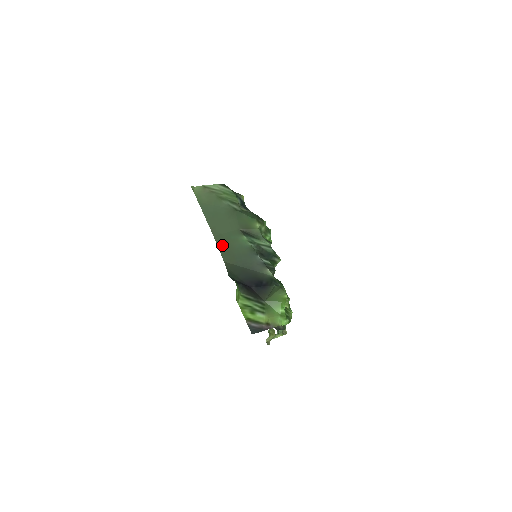
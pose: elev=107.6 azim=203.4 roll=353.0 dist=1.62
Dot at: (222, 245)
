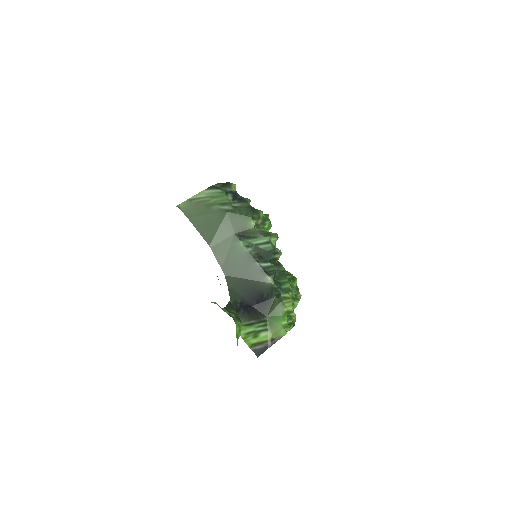
Dot at: (220, 257)
